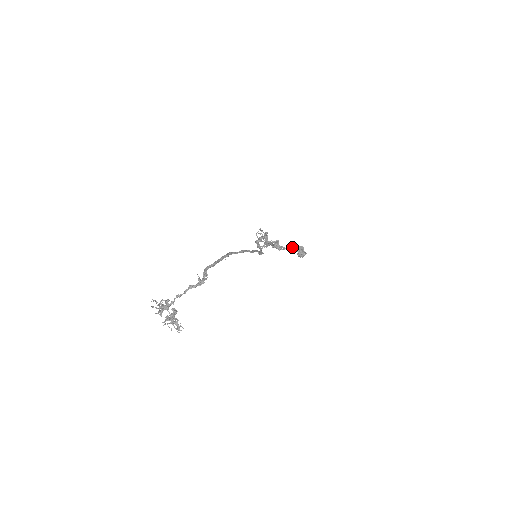
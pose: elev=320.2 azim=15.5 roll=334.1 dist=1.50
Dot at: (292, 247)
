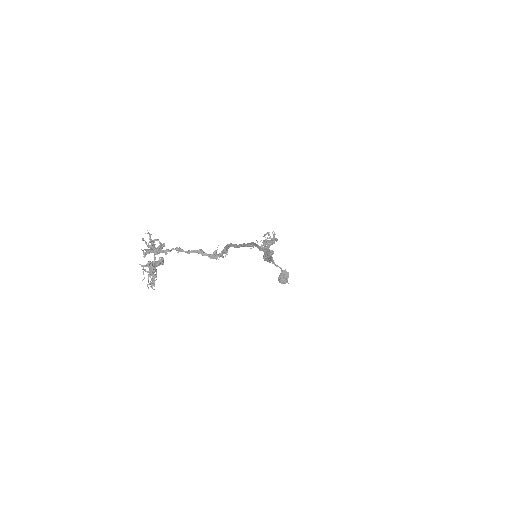
Dot at: occluded
